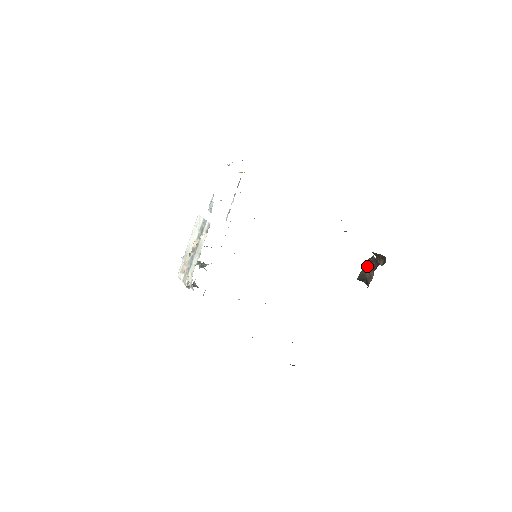
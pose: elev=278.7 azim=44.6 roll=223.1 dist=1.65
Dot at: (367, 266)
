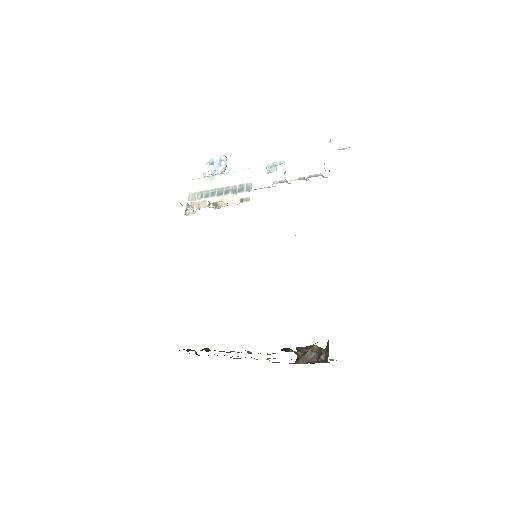
Dot at: (311, 352)
